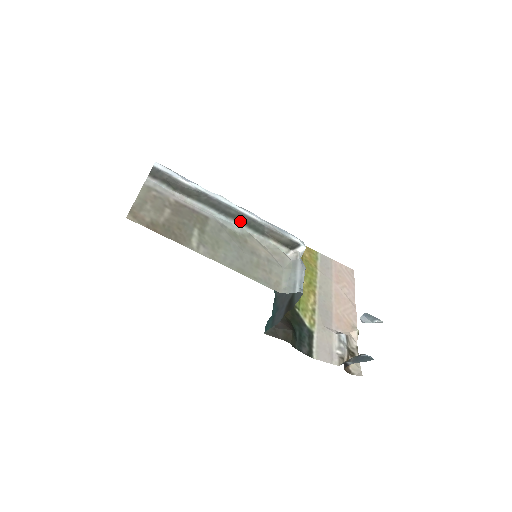
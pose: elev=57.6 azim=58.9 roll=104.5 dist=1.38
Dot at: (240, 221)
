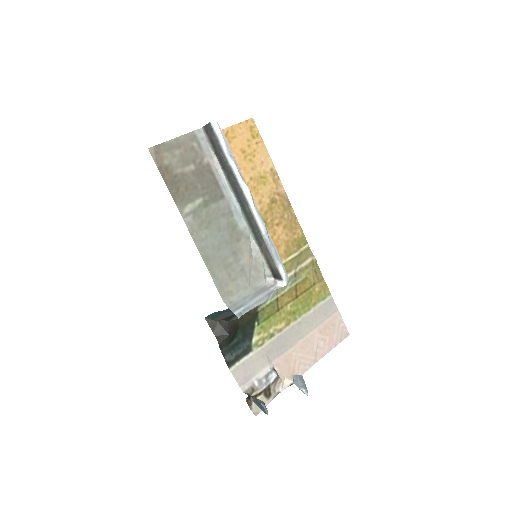
Dot at: (249, 220)
